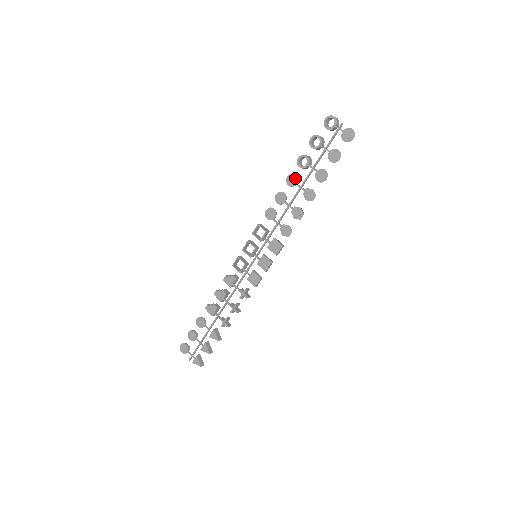
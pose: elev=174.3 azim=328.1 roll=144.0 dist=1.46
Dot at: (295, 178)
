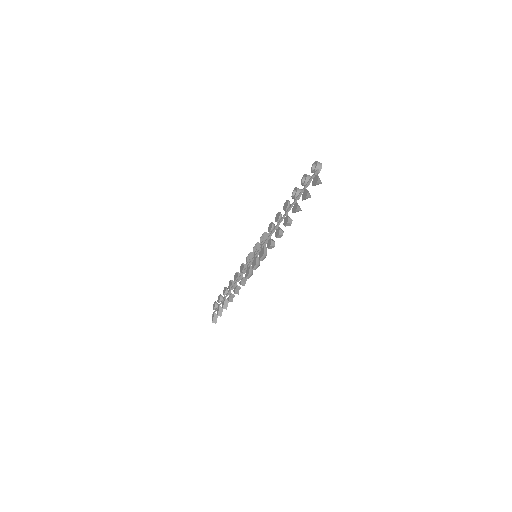
Dot at: (287, 204)
